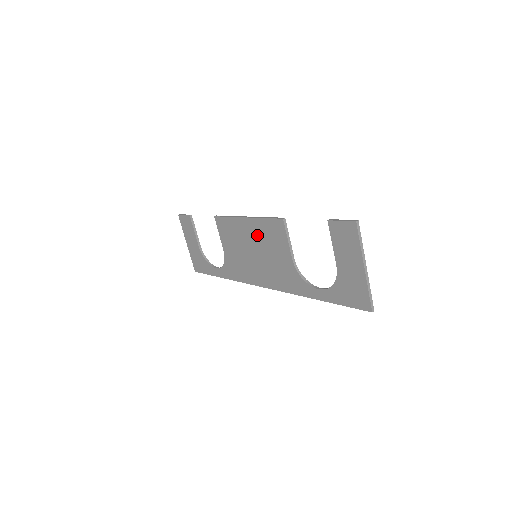
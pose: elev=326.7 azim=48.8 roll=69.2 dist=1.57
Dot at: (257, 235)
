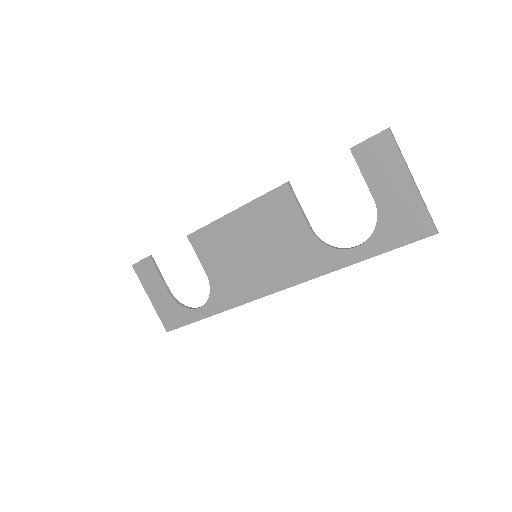
Dot at: (254, 225)
